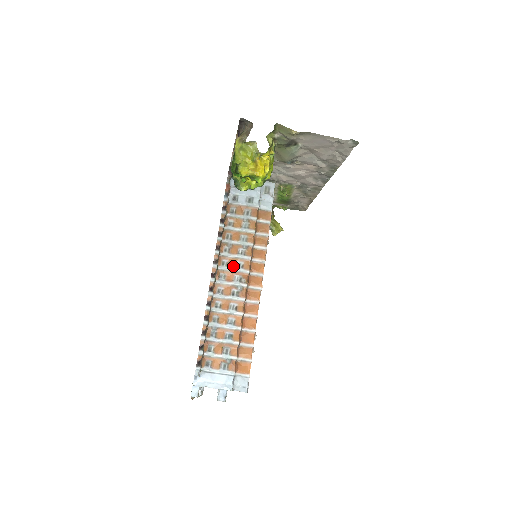
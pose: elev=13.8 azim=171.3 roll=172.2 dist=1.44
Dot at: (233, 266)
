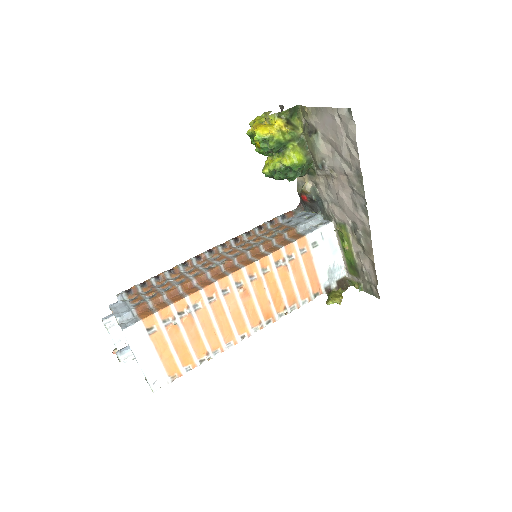
Dot at: (231, 254)
